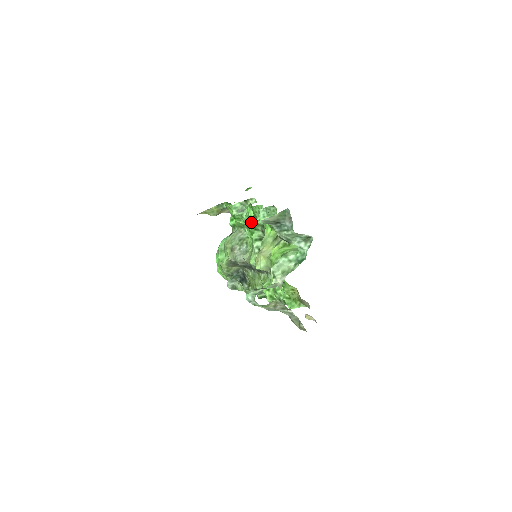
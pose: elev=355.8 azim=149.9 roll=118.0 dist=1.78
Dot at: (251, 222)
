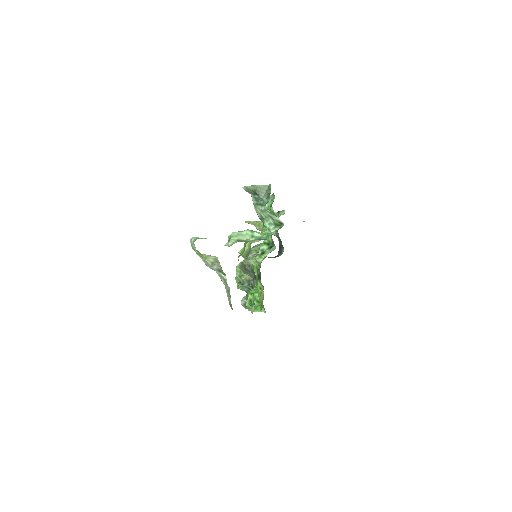
Dot at: occluded
